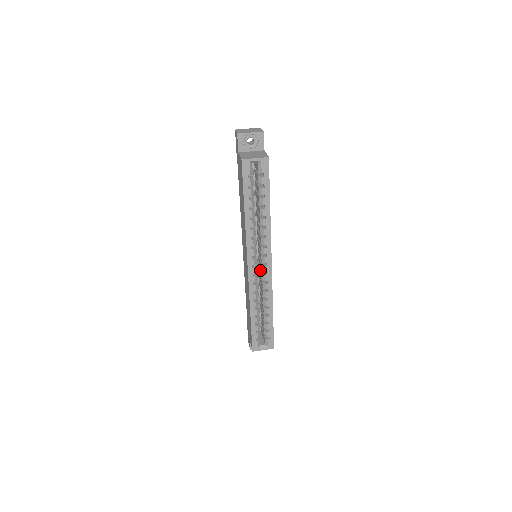
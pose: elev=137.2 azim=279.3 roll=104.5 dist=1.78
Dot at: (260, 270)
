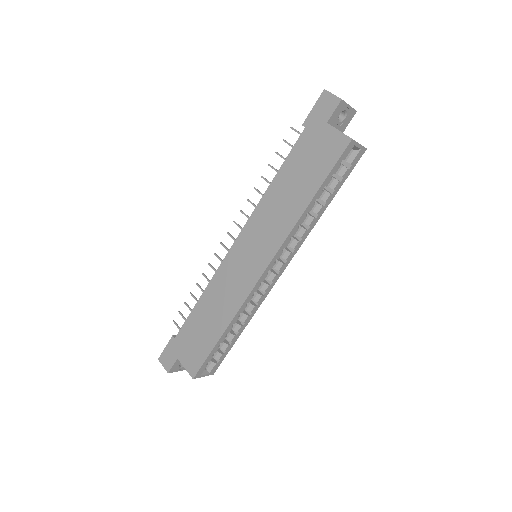
Dot at: occluded
